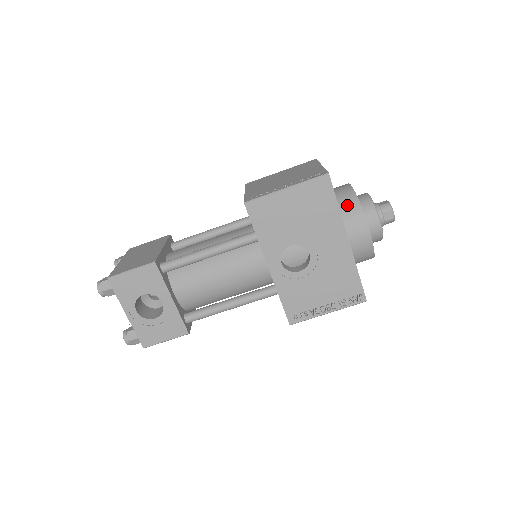
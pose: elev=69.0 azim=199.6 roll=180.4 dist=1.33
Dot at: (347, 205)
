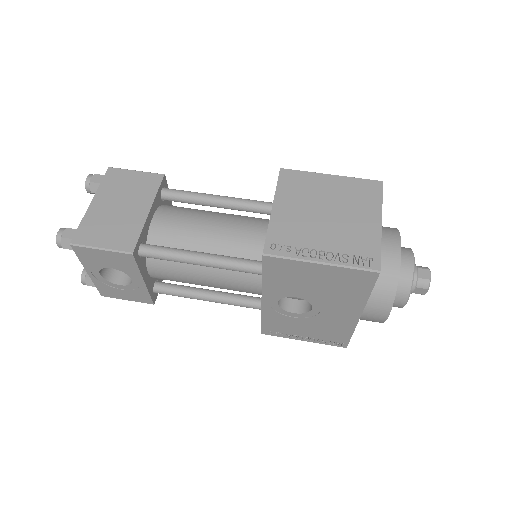
Dot at: (381, 284)
